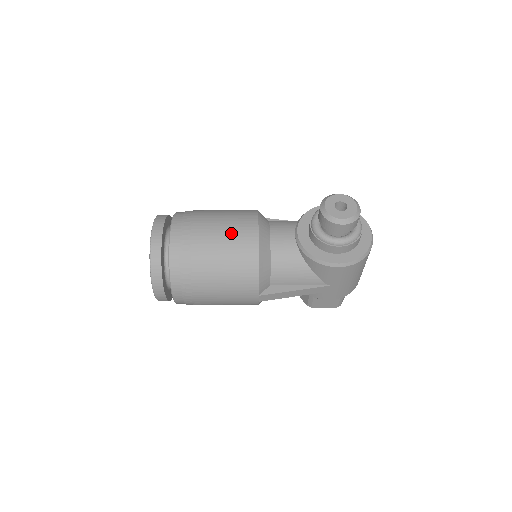
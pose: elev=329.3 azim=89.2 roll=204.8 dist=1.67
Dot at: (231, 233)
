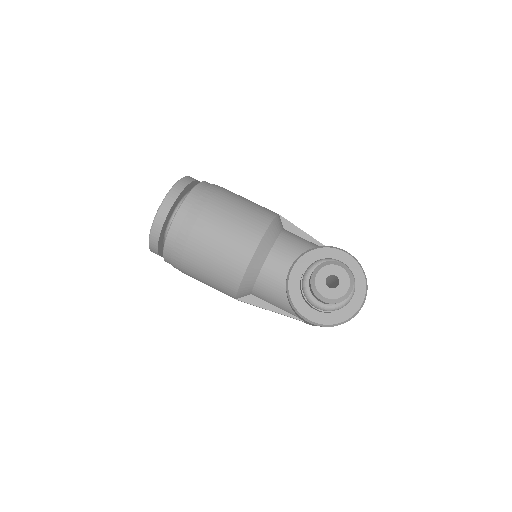
Dot at: (228, 242)
